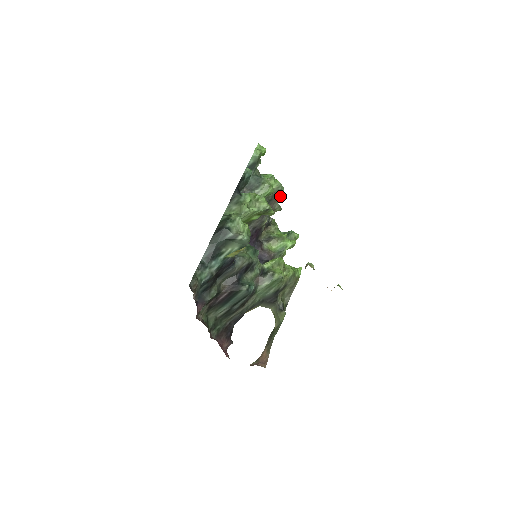
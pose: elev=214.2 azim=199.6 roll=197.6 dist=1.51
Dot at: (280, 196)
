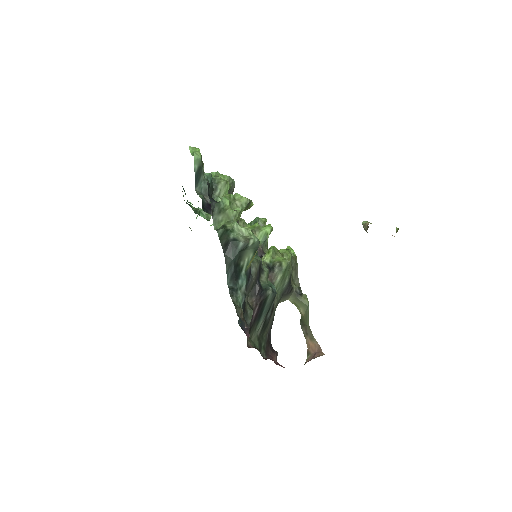
Dot at: (233, 189)
